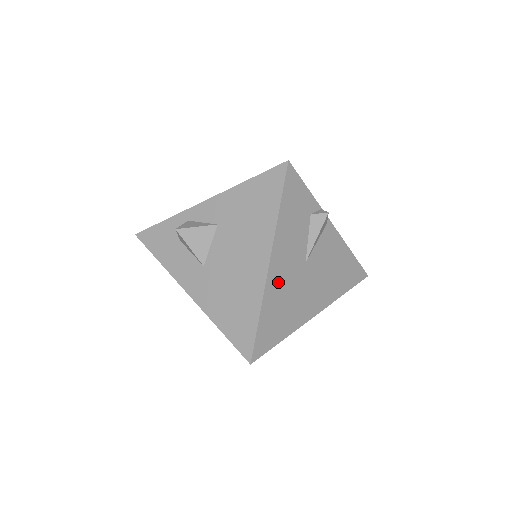
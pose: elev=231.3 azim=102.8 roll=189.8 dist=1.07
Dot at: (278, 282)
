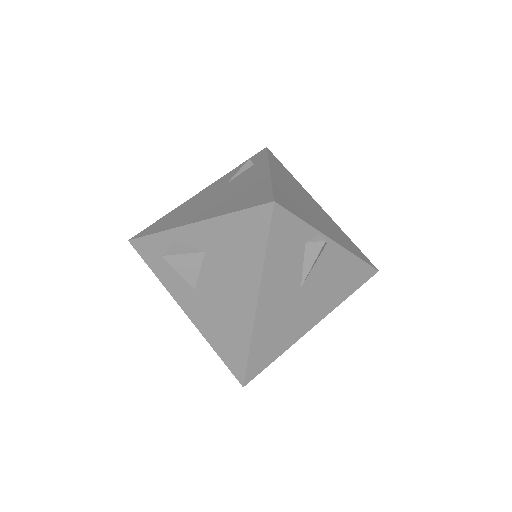
Dot at: (269, 315)
